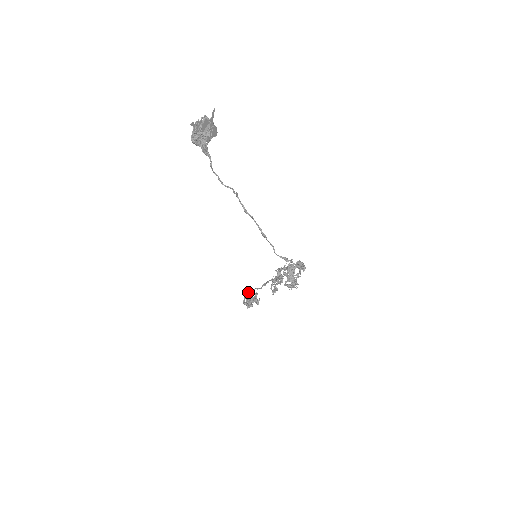
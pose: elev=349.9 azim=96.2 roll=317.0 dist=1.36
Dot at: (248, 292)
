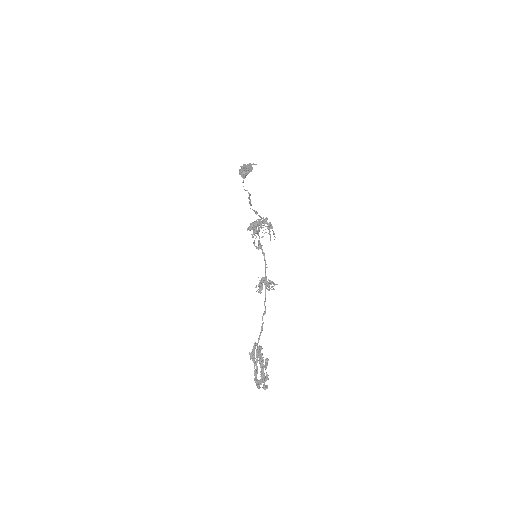
Dot at: (257, 345)
